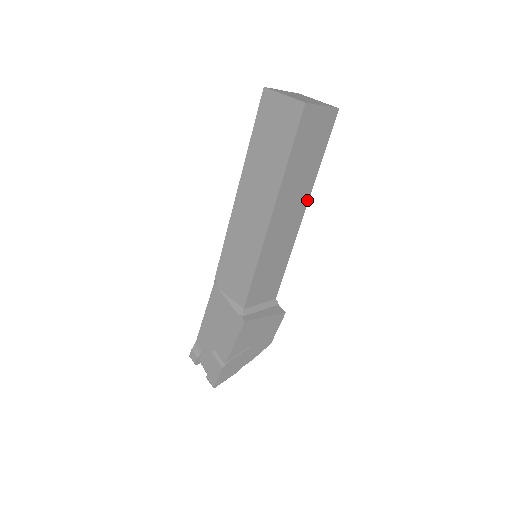
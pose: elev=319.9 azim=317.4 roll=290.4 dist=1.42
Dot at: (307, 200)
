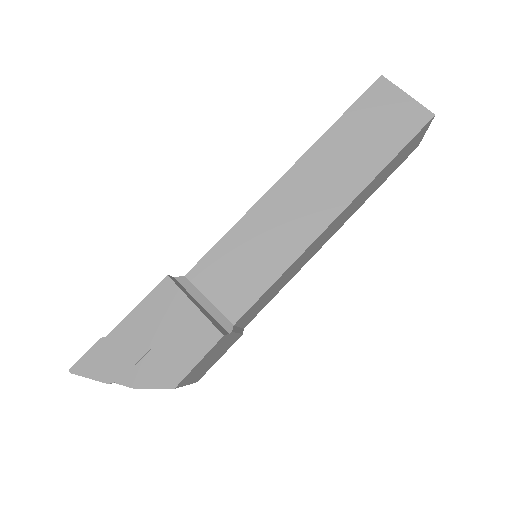
Dot at: (348, 202)
